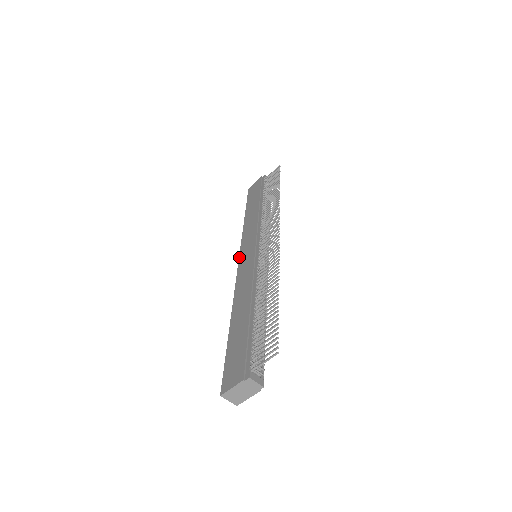
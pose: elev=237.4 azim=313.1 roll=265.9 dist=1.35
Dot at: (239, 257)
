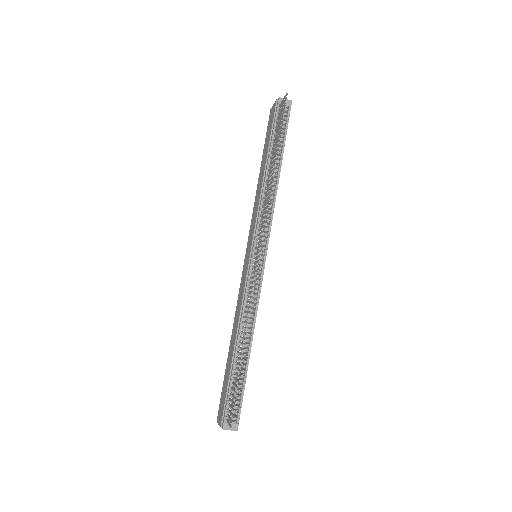
Dot at: (246, 249)
